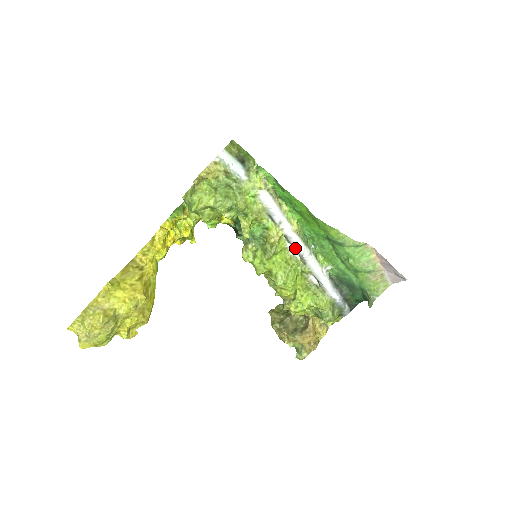
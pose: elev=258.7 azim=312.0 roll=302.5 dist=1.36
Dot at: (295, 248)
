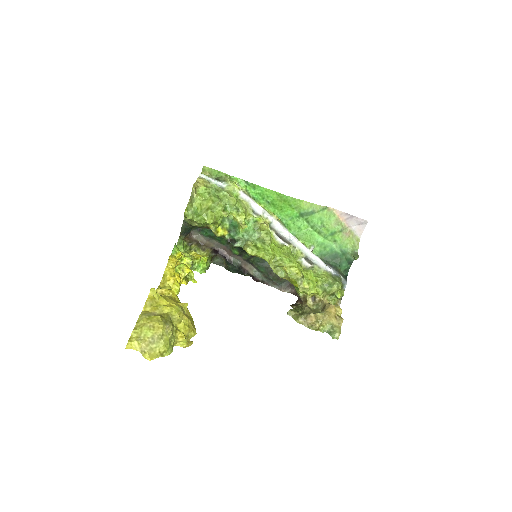
Dot at: (282, 235)
